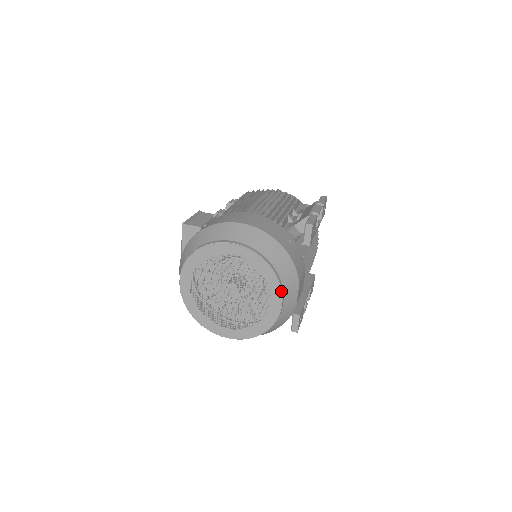
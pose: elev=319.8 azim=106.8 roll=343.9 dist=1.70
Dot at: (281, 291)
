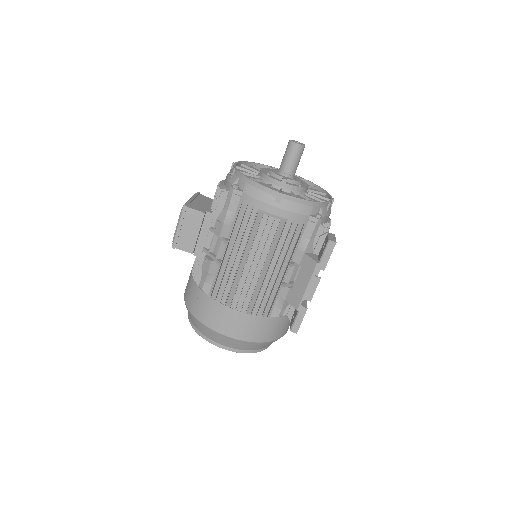
Dot at: occluded
